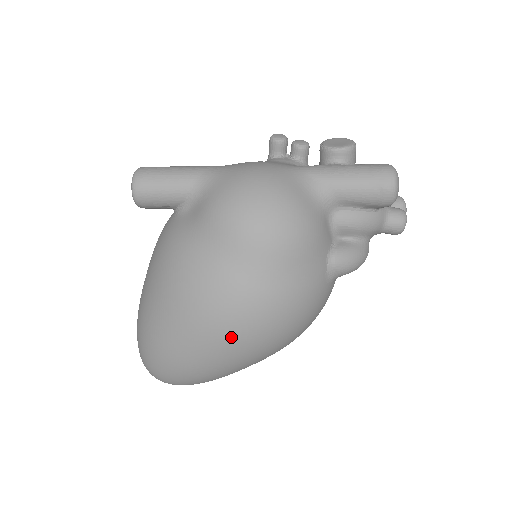
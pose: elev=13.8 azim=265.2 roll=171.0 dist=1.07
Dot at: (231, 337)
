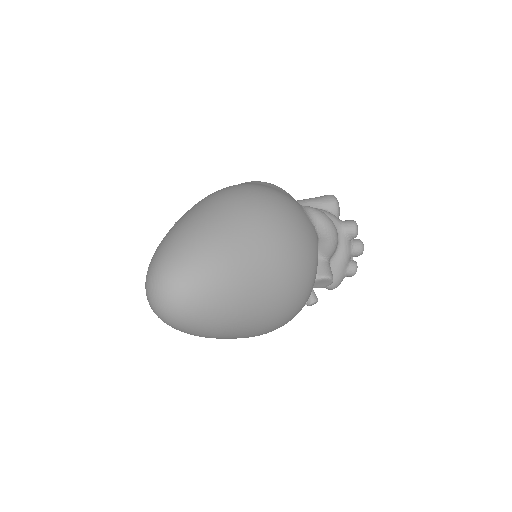
Dot at: (233, 196)
